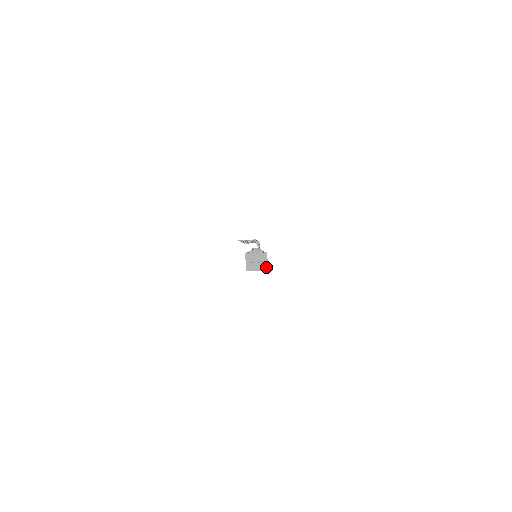
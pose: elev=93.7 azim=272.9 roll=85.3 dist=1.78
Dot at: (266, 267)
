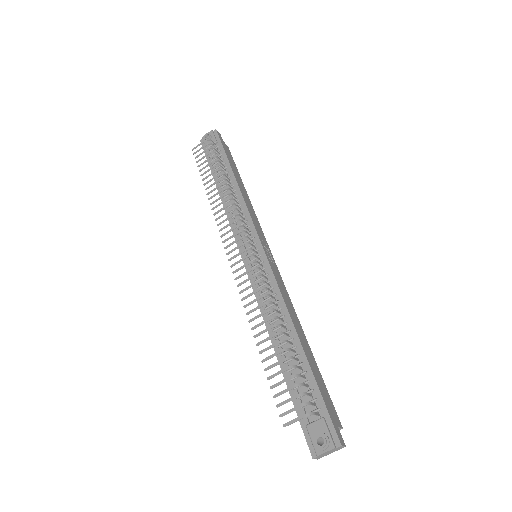
Dot at: (339, 429)
